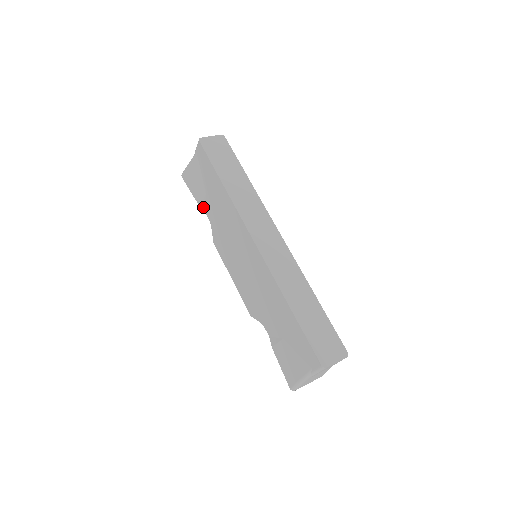
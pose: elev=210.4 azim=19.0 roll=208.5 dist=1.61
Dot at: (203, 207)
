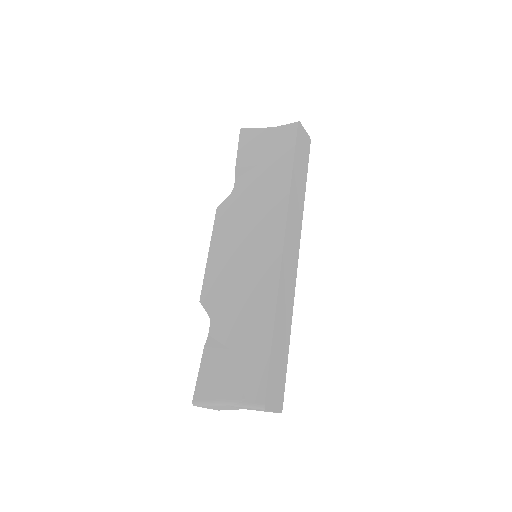
Dot at: (239, 172)
